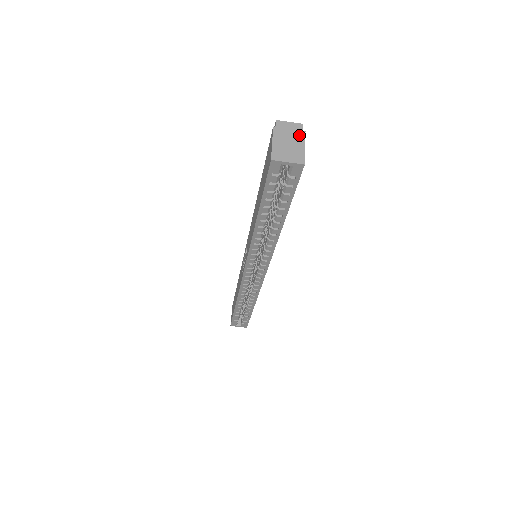
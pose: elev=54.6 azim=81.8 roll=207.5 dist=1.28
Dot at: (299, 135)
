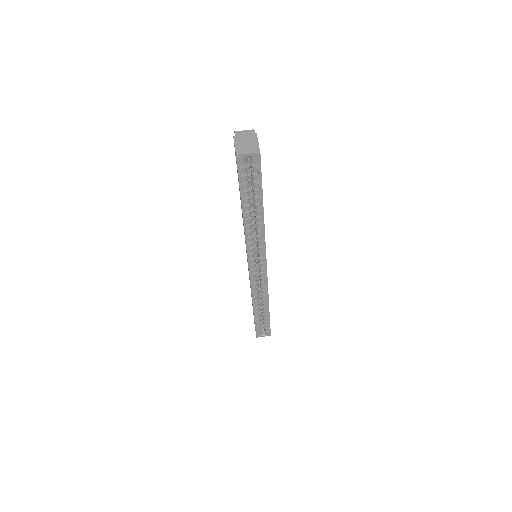
Dot at: (253, 136)
